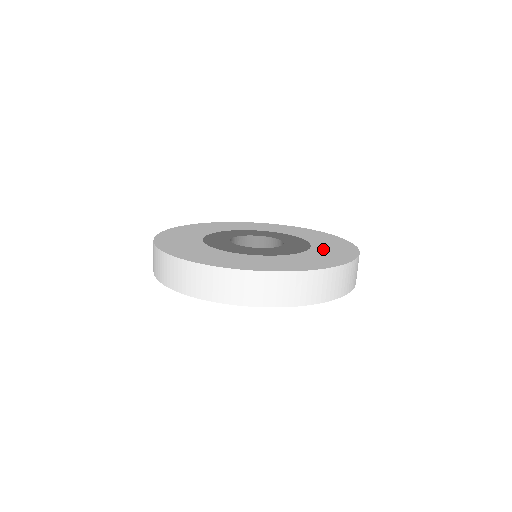
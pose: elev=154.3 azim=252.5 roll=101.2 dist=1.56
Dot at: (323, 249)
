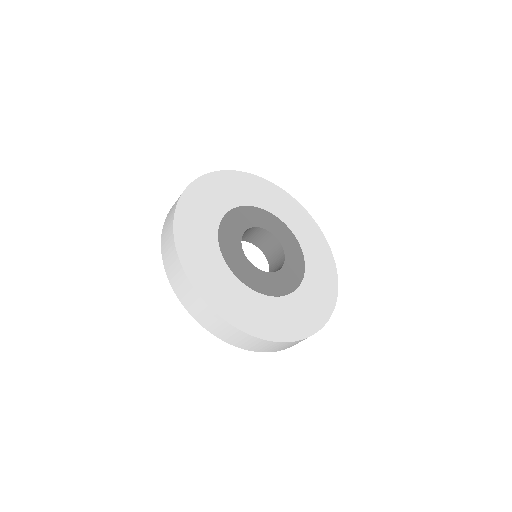
Dot at: (303, 299)
